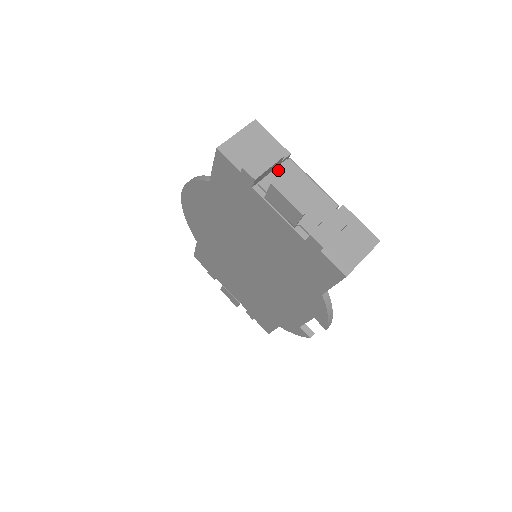
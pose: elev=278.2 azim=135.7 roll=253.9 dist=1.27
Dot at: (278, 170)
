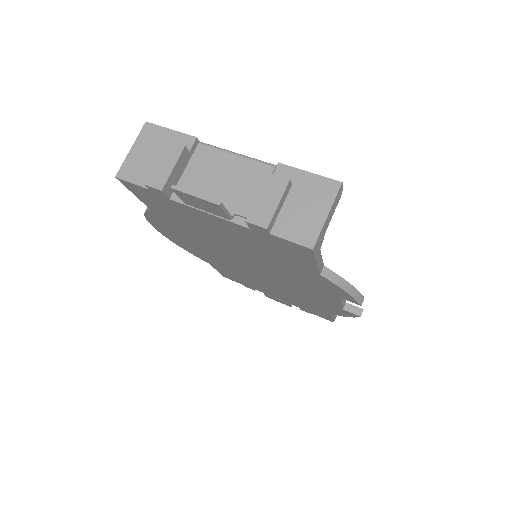
Dot at: (190, 164)
